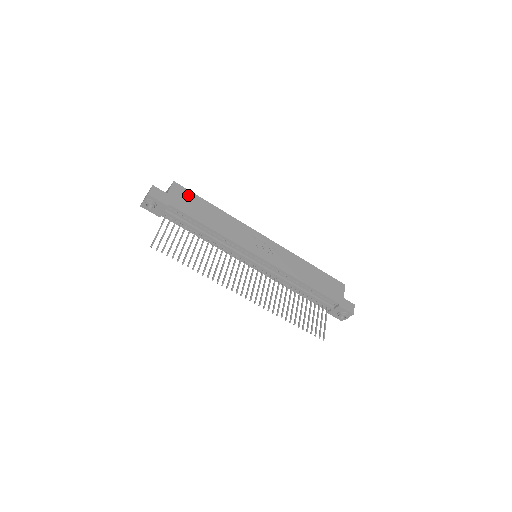
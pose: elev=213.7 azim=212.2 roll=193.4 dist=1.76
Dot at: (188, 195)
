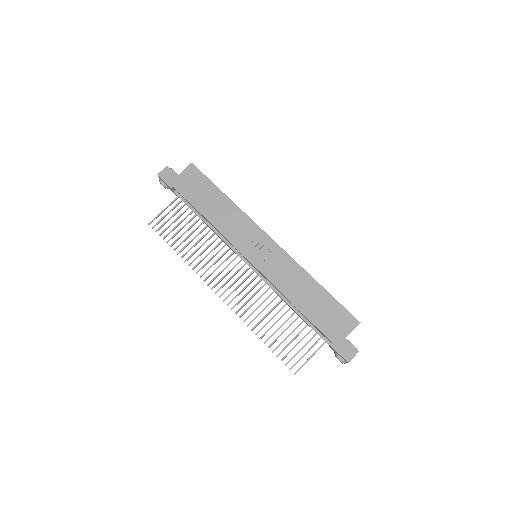
Dot at: (199, 179)
